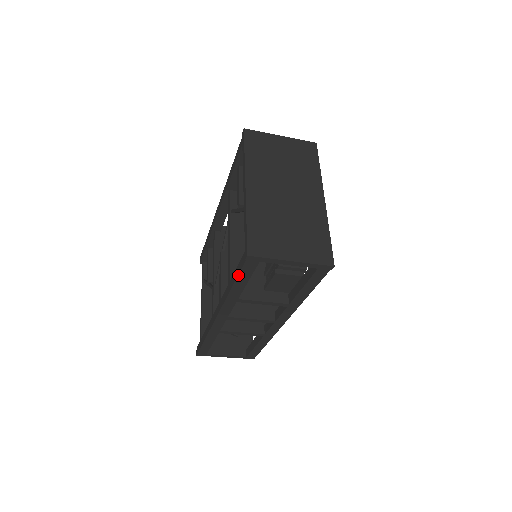
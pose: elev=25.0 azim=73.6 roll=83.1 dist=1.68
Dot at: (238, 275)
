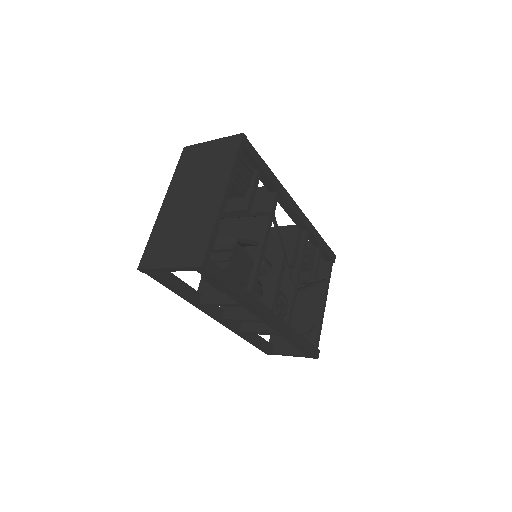
Dot at: occluded
